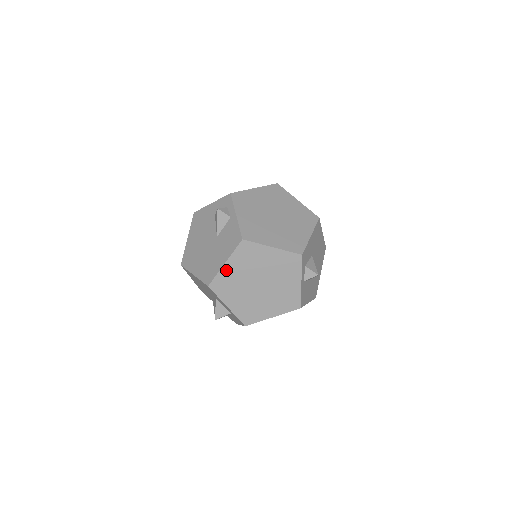
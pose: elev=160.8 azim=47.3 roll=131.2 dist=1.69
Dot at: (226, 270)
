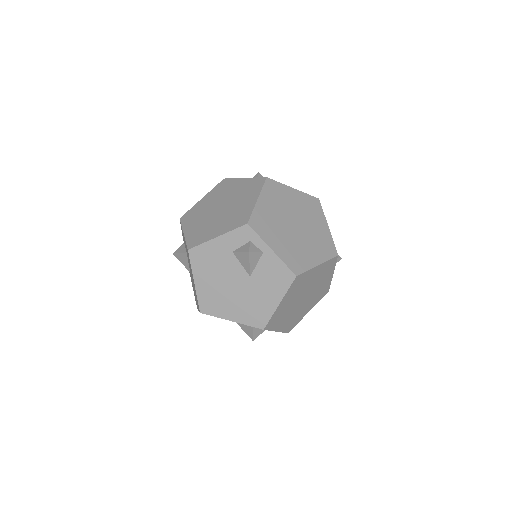
Dot at: (280, 308)
